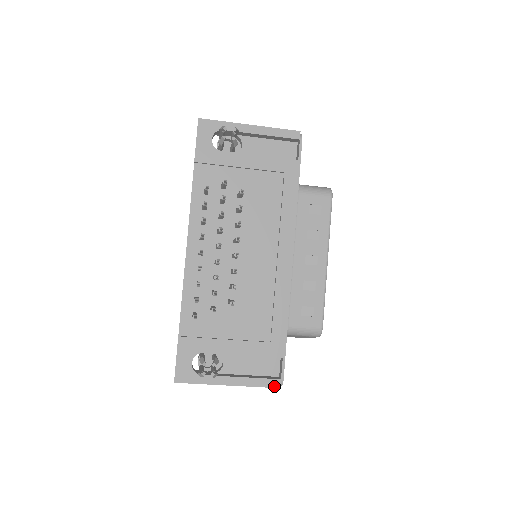
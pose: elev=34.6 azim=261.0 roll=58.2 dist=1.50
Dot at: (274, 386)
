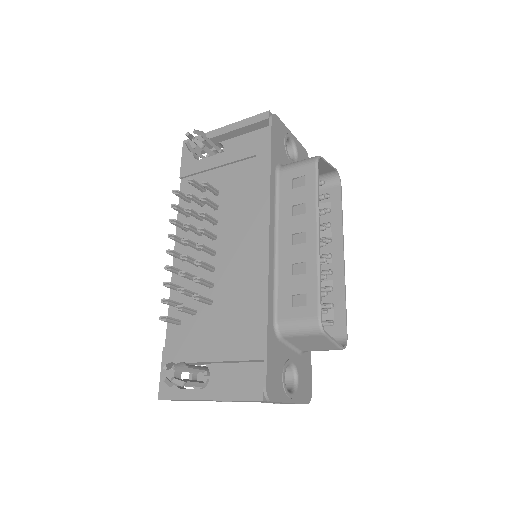
Dot at: (255, 398)
